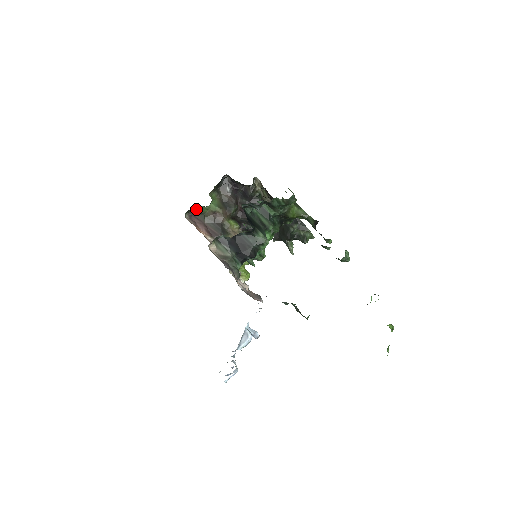
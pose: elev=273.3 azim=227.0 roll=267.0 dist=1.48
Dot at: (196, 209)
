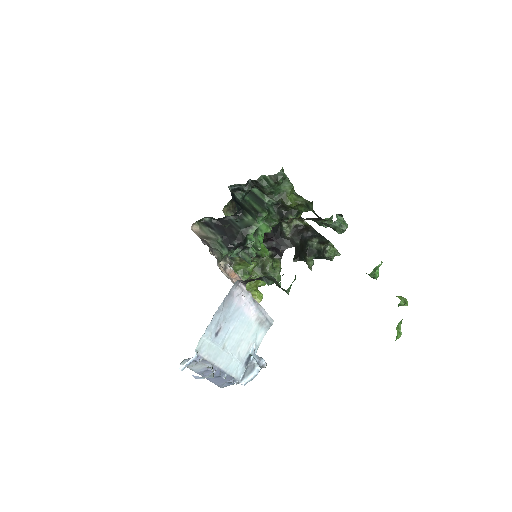
Dot at: occluded
